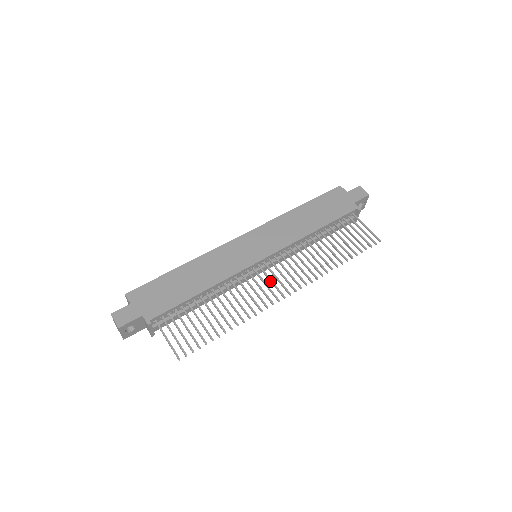
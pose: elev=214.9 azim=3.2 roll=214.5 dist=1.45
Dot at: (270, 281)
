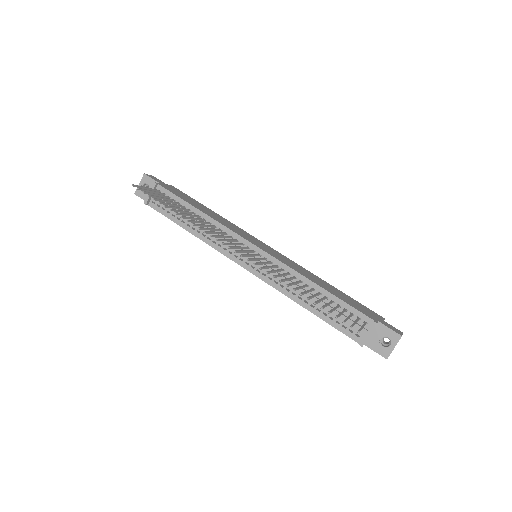
Dot at: (238, 247)
